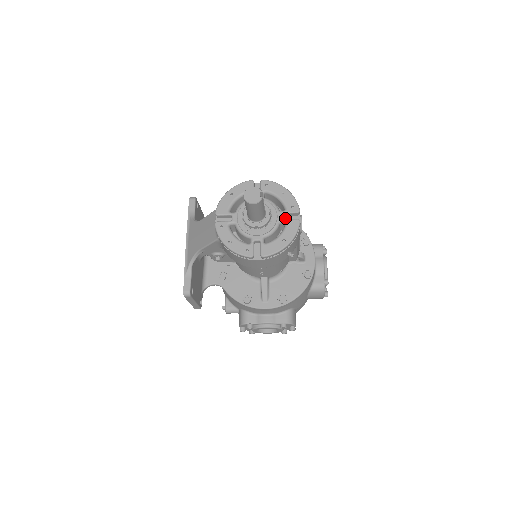
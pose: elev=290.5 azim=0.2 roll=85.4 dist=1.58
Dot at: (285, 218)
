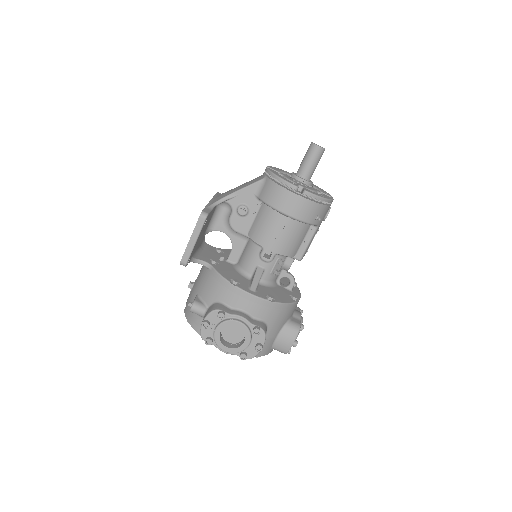
Dot at: occluded
